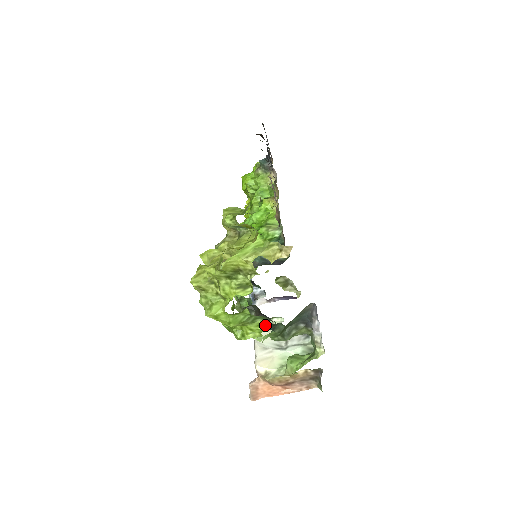
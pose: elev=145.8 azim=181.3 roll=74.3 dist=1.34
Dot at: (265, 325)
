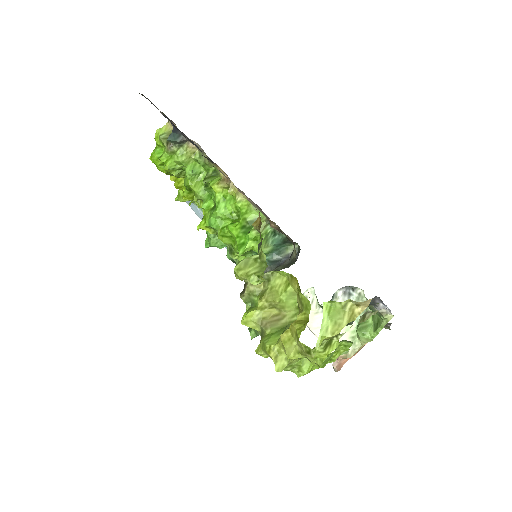
Dot at: (348, 343)
